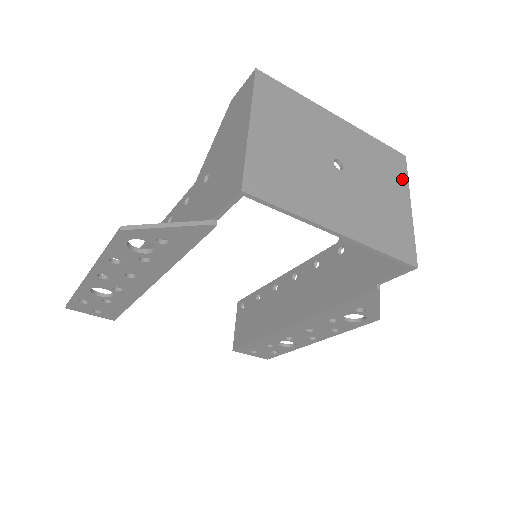
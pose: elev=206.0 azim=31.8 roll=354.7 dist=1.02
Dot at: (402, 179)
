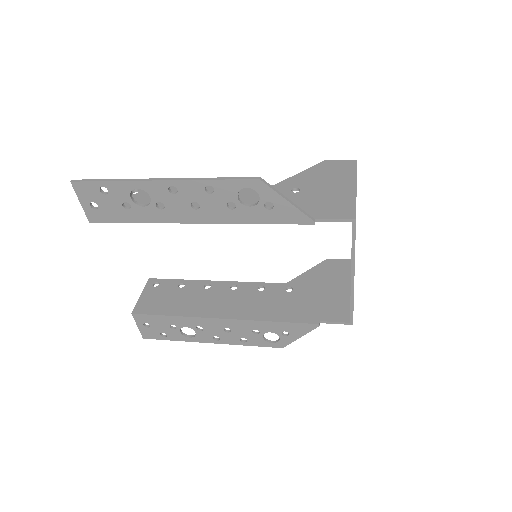
Dot at: occluded
